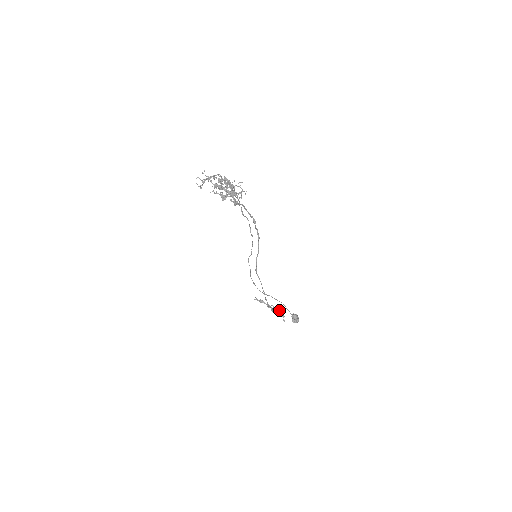
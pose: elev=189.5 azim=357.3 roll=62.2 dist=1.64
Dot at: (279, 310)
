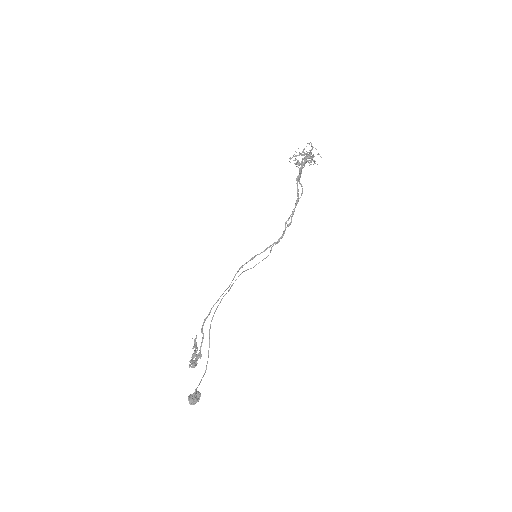
Dot at: (200, 354)
